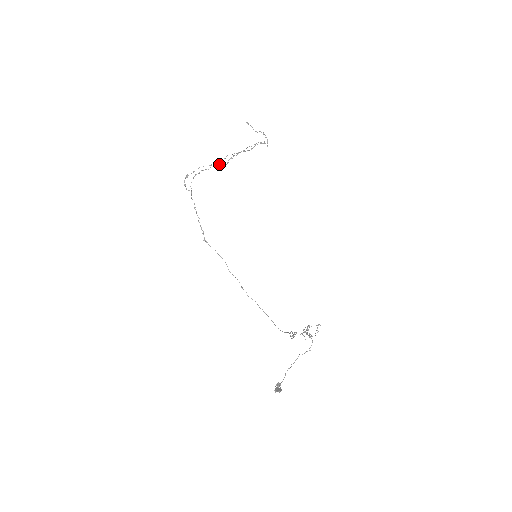
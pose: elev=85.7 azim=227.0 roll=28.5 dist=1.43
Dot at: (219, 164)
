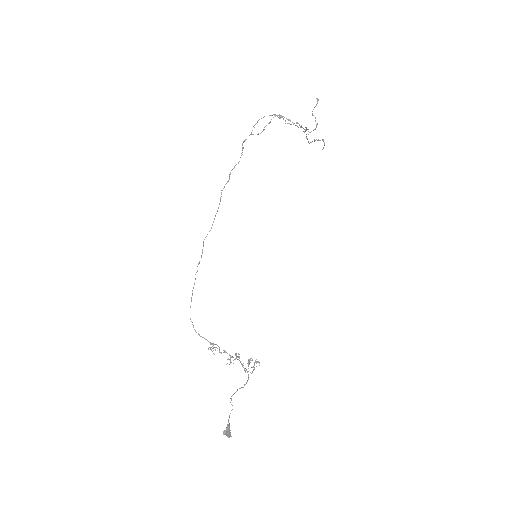
Dot at: occluded
